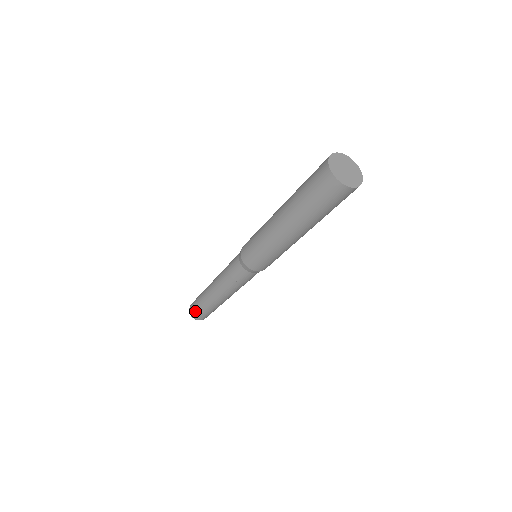
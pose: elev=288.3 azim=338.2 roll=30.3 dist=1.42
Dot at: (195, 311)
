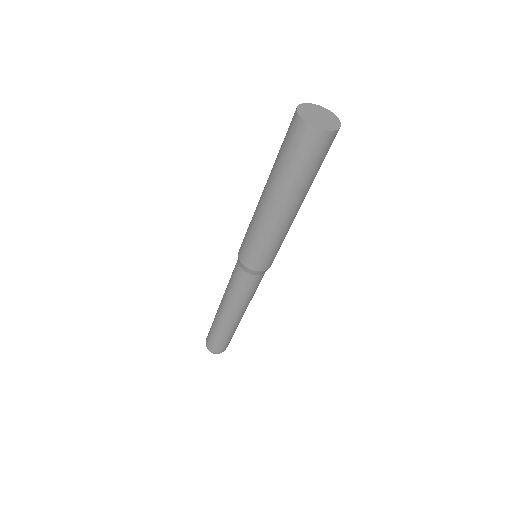
Dot at: (208, 338)
